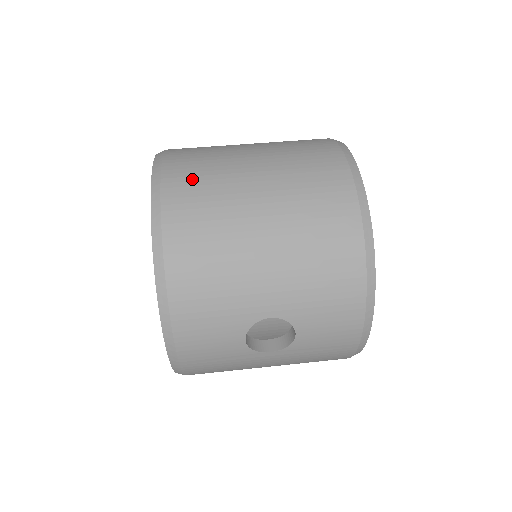
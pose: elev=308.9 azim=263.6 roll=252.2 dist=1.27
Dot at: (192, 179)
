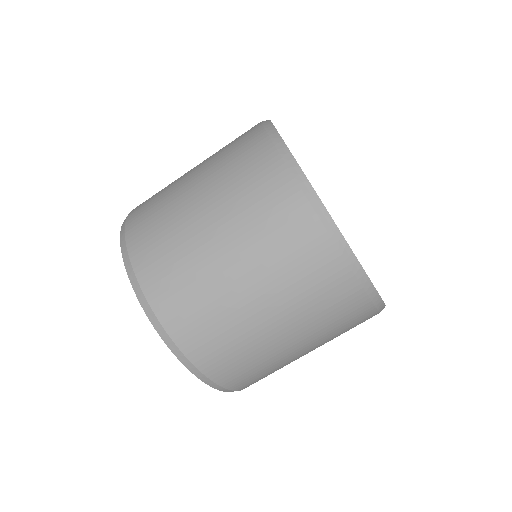
Dot at: (196, 325)
